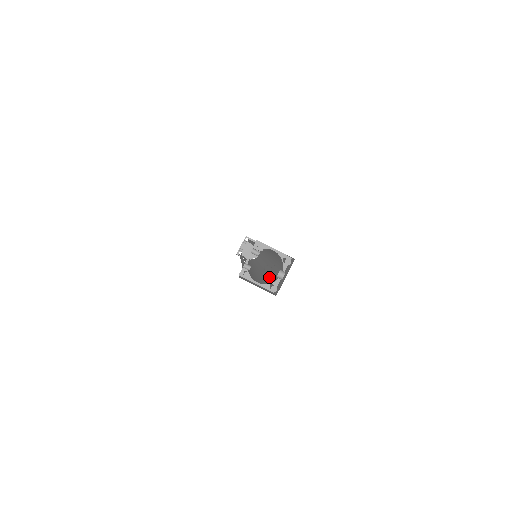
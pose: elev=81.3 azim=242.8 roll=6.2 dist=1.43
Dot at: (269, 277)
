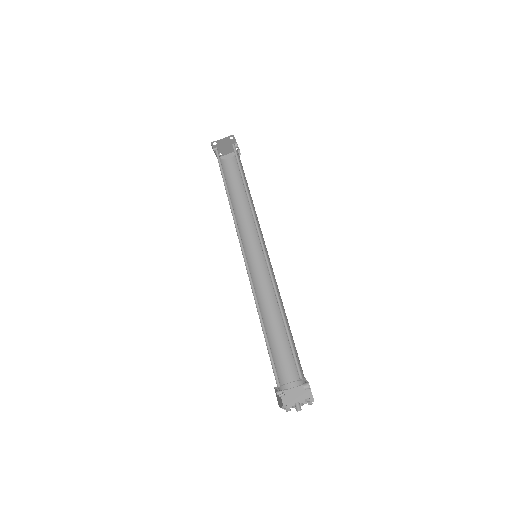
Dot at: occluded
